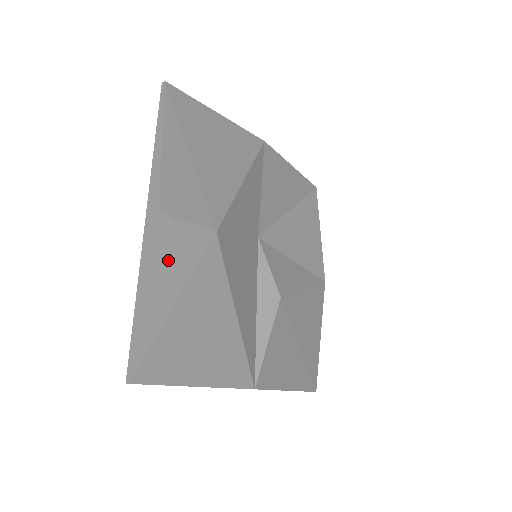
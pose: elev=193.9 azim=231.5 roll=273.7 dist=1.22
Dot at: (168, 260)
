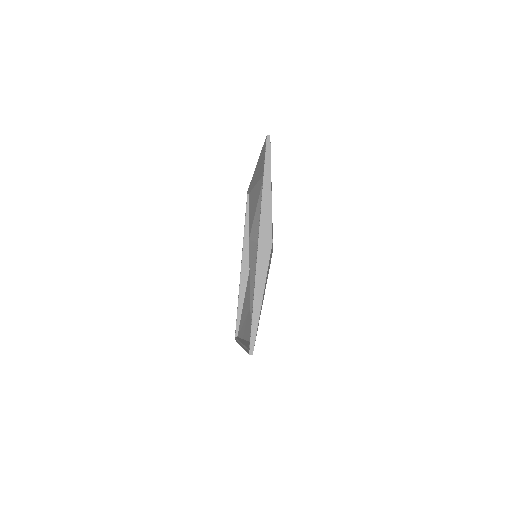
Dot at: occluded
